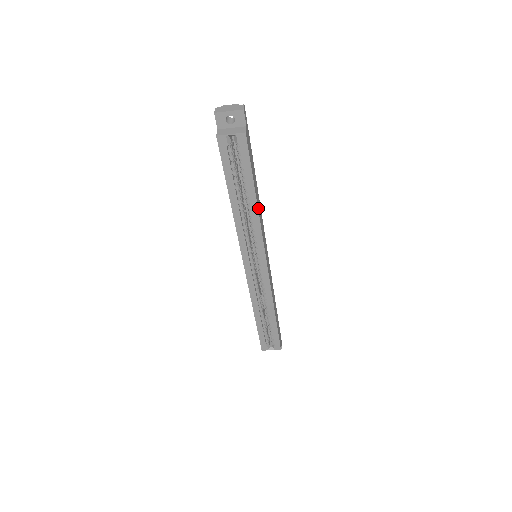
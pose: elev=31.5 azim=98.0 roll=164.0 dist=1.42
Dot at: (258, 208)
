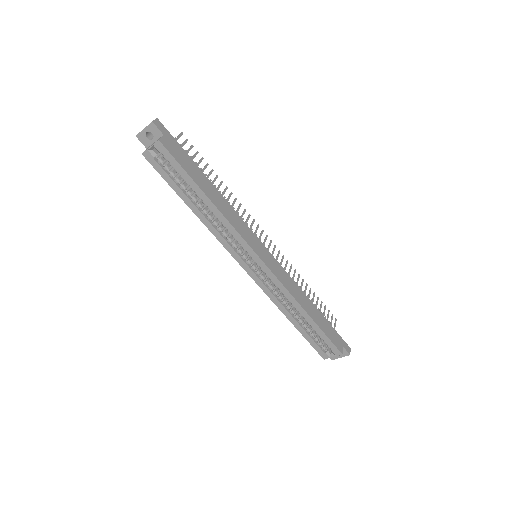
Dot at: (217, 206)
